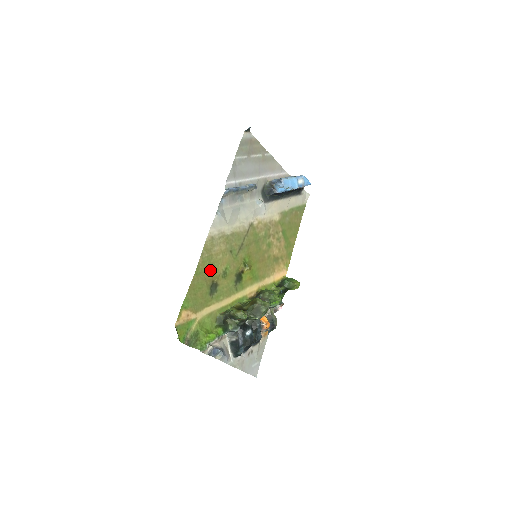
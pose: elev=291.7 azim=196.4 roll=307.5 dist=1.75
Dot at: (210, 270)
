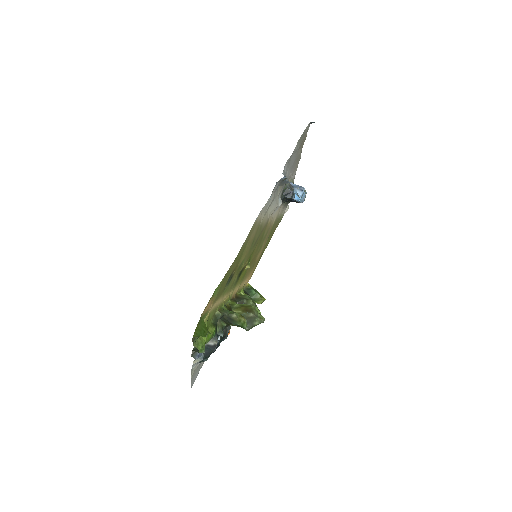
Dot at: (239, 258)
